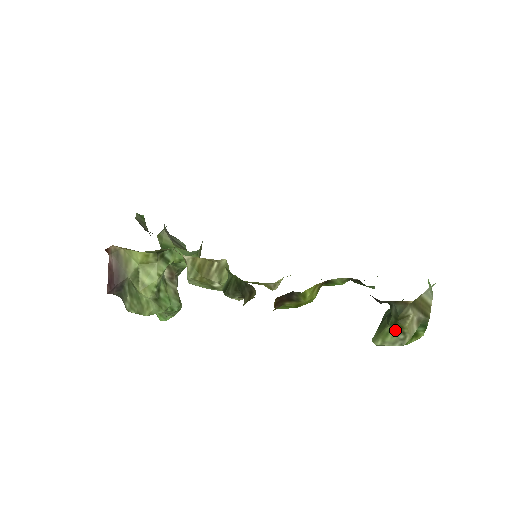
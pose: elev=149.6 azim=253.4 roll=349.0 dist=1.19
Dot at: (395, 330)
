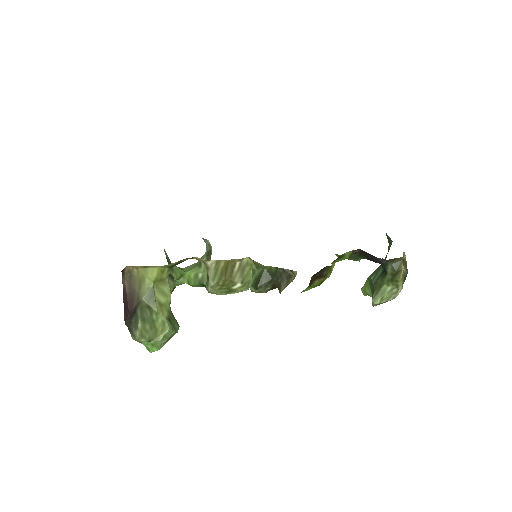
Dot at: (391, 286)
